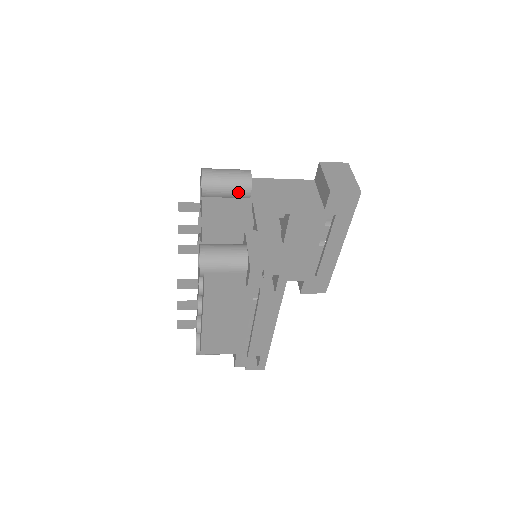
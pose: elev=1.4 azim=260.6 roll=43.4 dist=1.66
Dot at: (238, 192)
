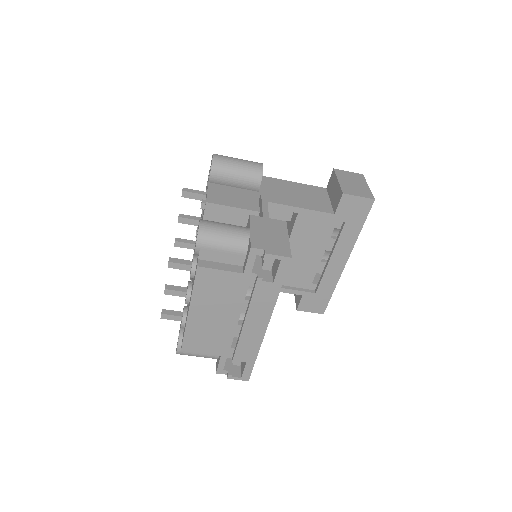
Dot at: (247, 182)
